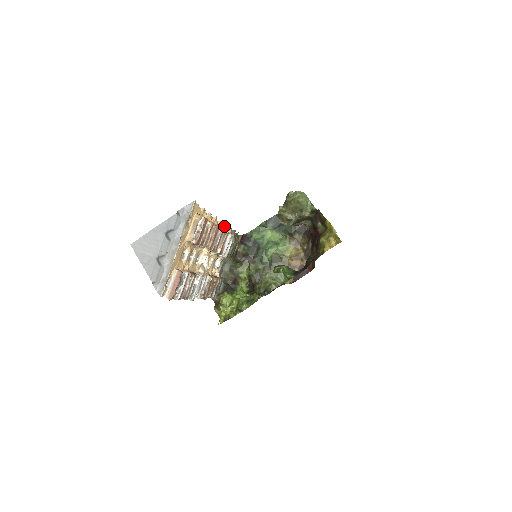
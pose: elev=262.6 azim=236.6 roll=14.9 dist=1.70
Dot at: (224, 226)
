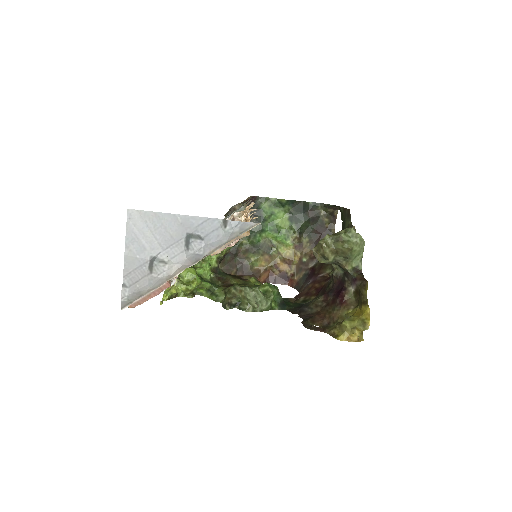
Dot at: (250, 204)
